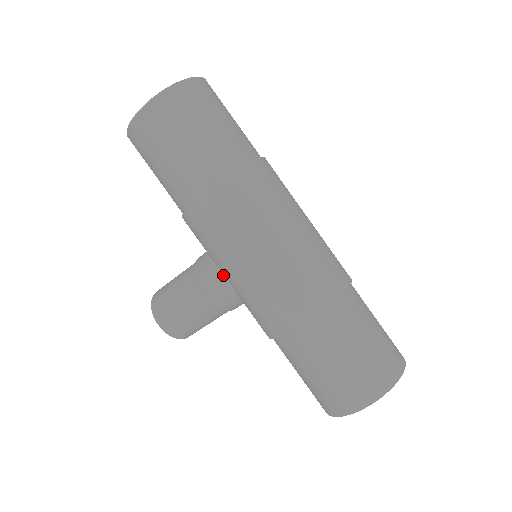
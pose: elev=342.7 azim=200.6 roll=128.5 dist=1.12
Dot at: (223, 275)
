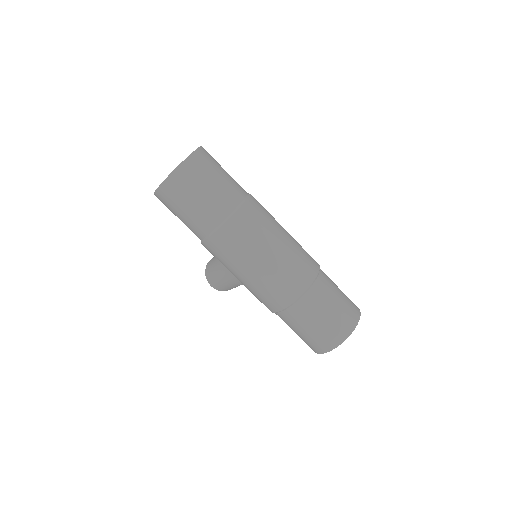
Dot at: occluded
